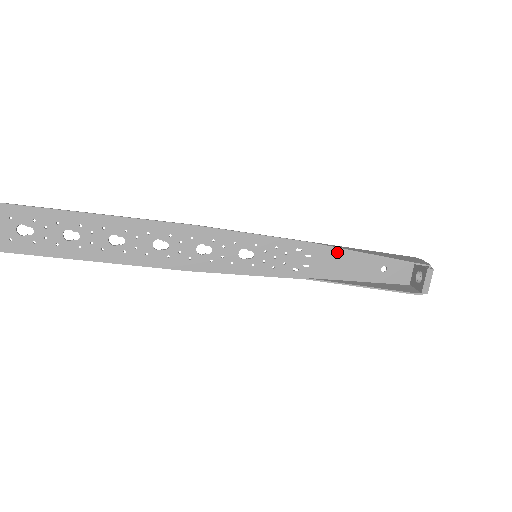
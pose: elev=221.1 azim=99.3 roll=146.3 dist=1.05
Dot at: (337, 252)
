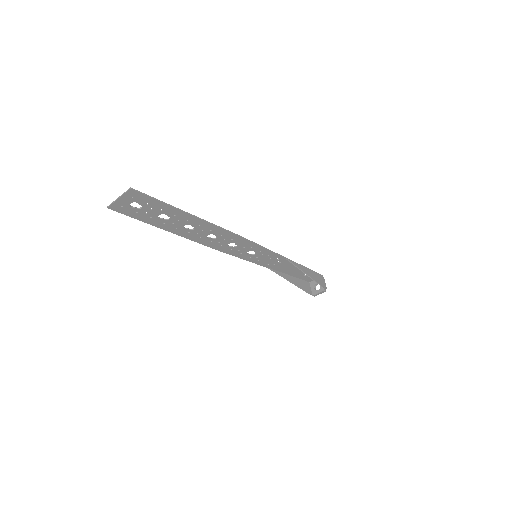
Dot at: (293, 265)
